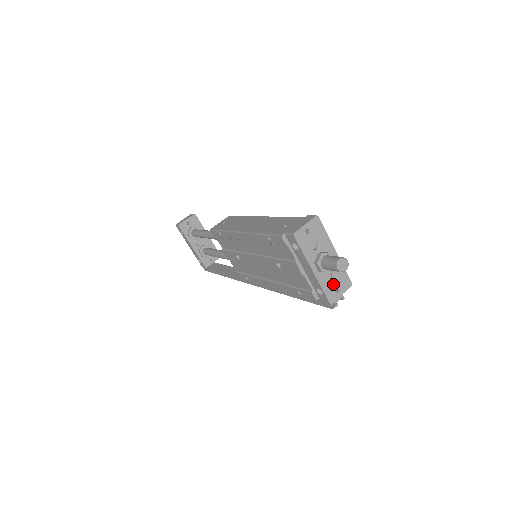
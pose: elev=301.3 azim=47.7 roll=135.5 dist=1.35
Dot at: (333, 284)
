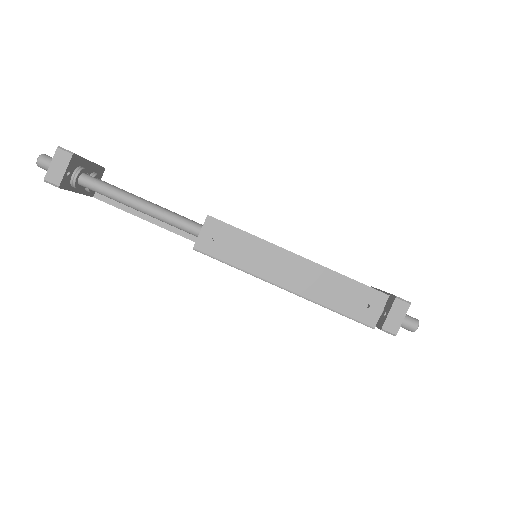
Dot at: occluded
